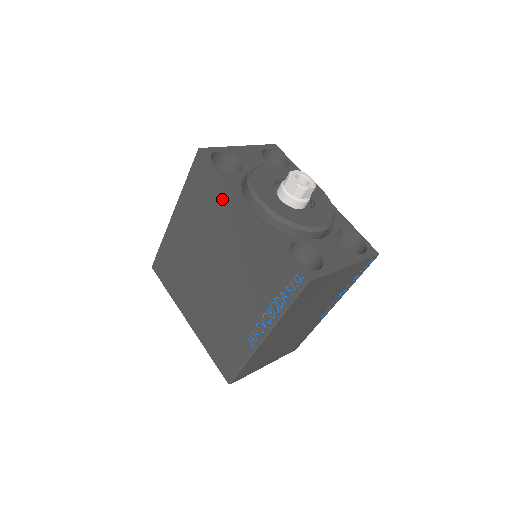
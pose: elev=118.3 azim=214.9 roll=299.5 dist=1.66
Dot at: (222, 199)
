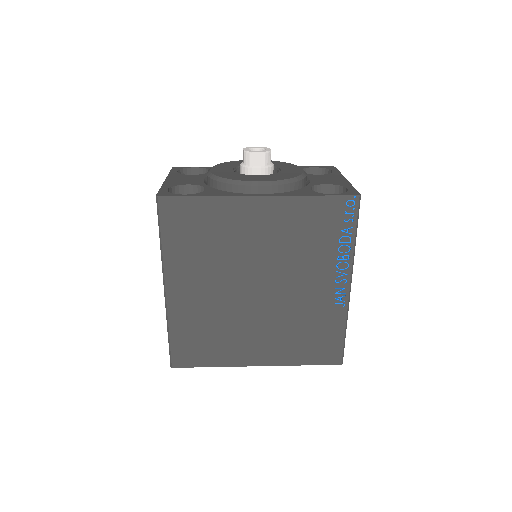
Dot at: (222, 215)
